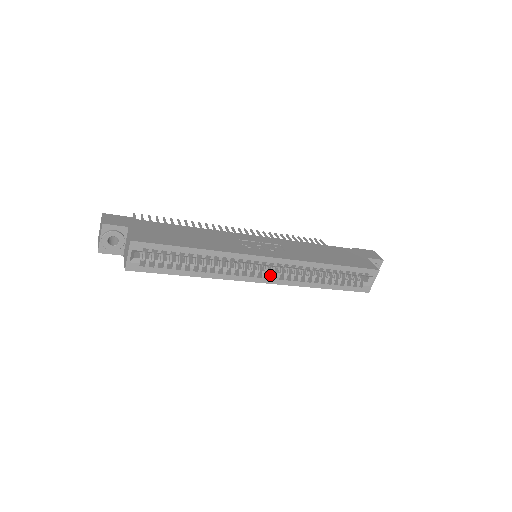
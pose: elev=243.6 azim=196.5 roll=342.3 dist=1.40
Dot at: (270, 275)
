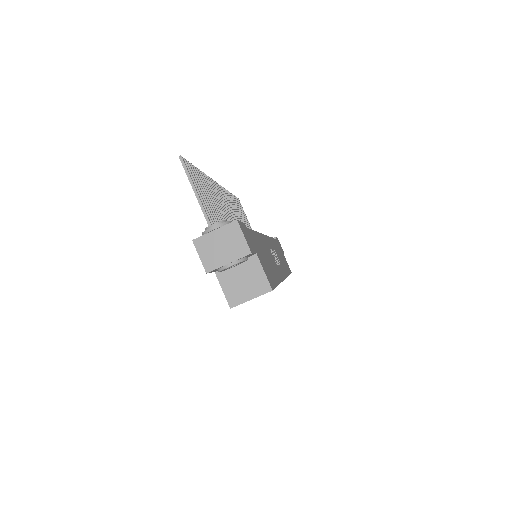
Dot at: occluded
